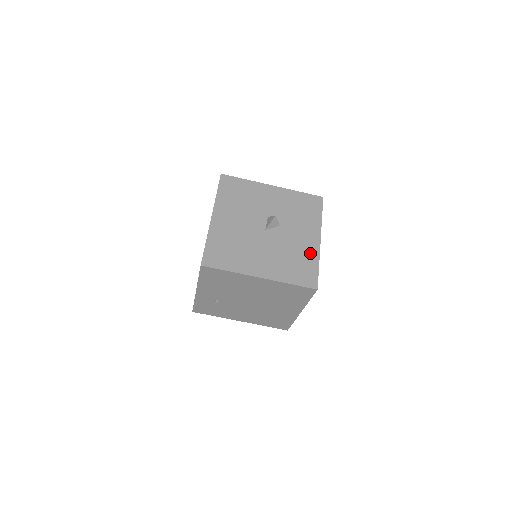
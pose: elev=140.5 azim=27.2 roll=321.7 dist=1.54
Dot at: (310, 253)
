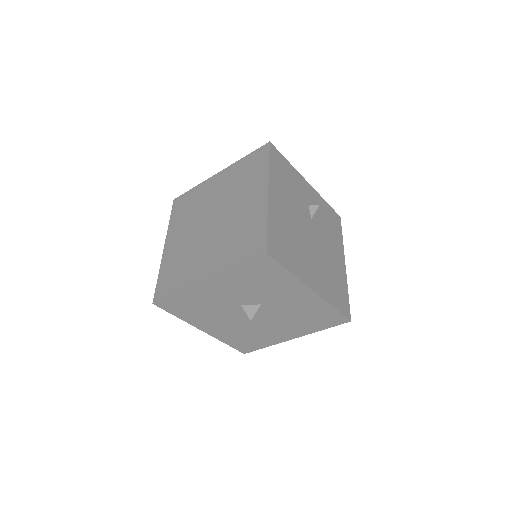
Dot at: (315, 305)
